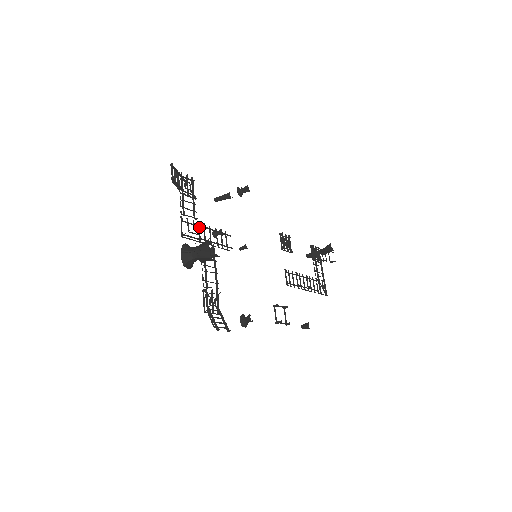
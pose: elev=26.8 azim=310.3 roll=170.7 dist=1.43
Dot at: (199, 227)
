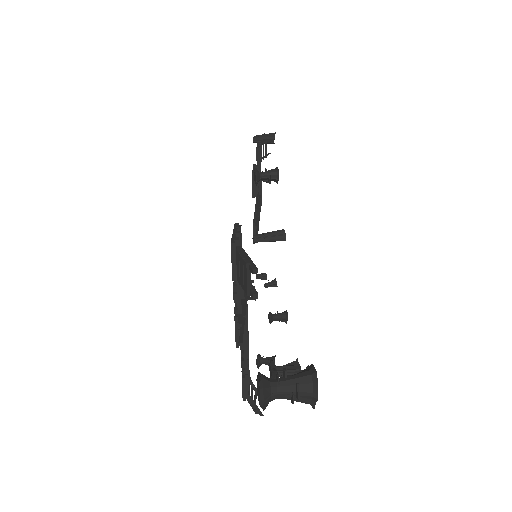
Dot at: (241, 302)
